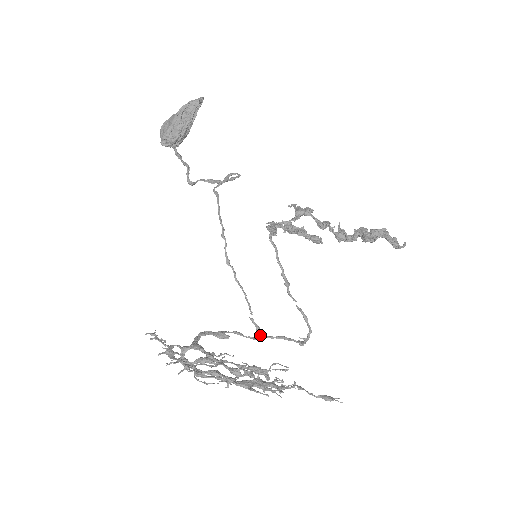
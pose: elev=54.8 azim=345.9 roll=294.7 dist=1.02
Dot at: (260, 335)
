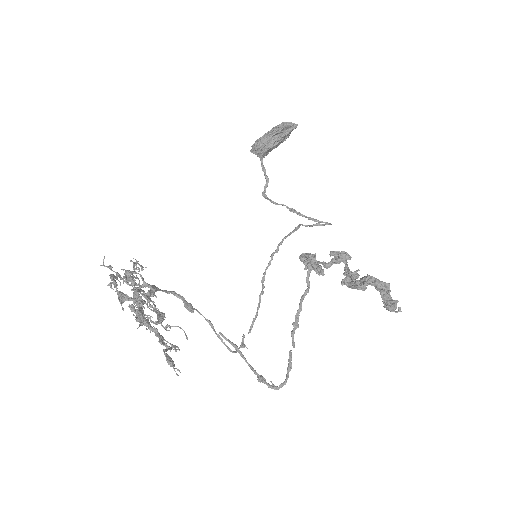
Dot at: occluded
